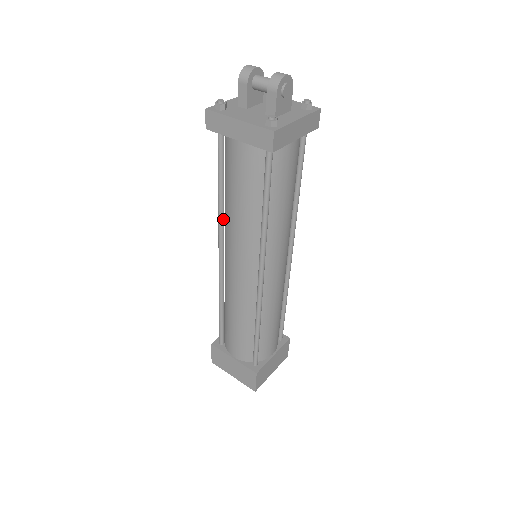
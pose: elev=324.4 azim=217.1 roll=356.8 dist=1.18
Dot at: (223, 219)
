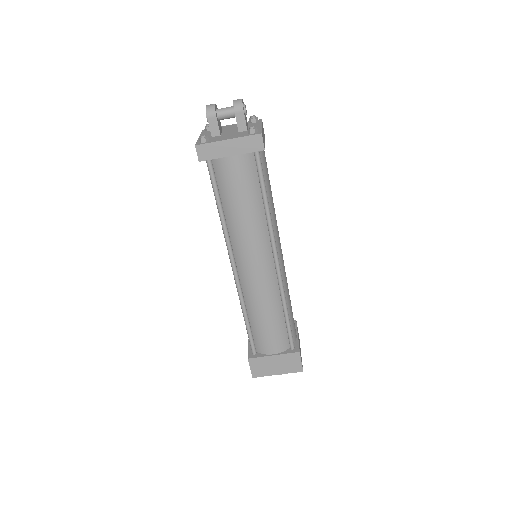
Dot at: (228, 233)
